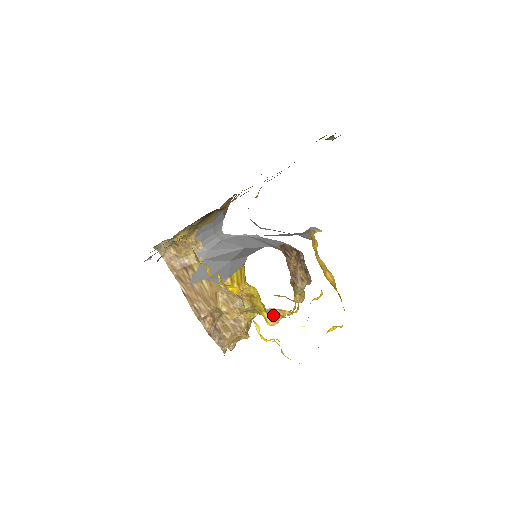
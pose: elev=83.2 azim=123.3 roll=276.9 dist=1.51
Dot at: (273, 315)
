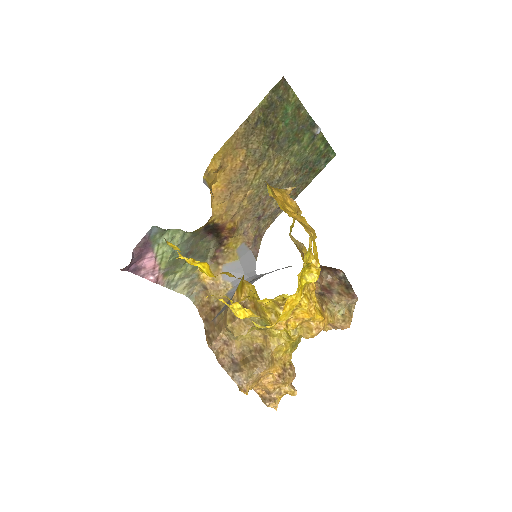
Dot at: (276, 313)
